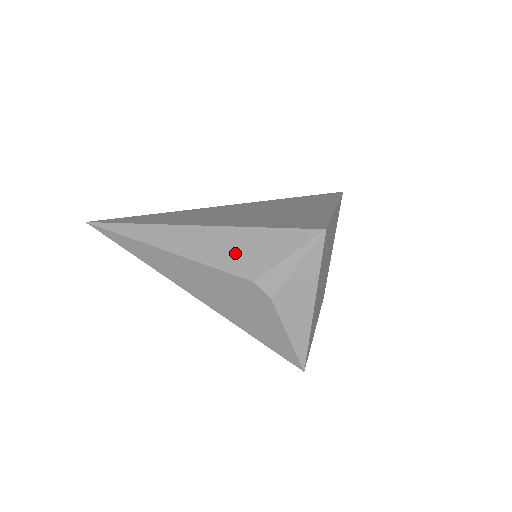
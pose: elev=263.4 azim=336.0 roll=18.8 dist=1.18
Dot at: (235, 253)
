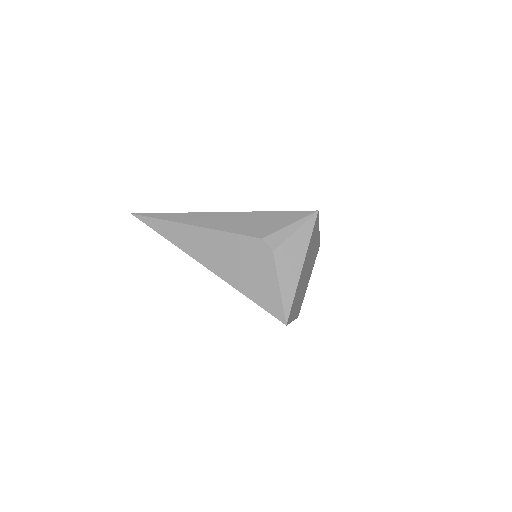
Dot at: (250, 224)
